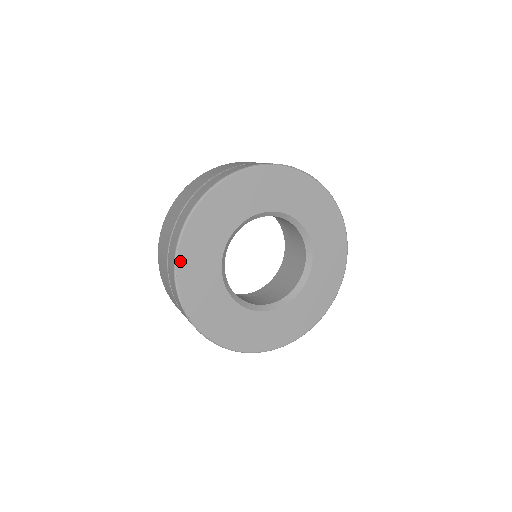
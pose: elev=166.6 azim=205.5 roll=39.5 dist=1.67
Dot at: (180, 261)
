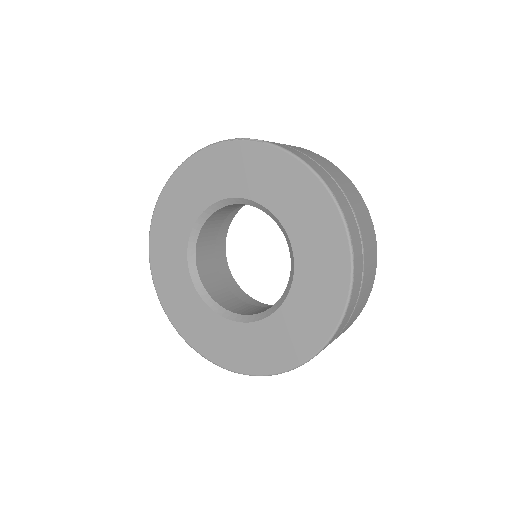
Dot at: (157, 284)
